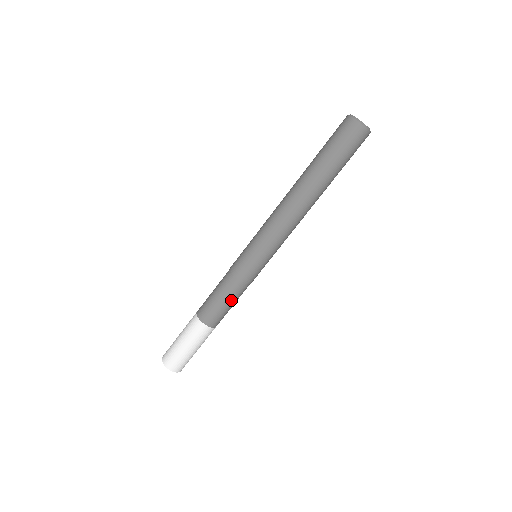
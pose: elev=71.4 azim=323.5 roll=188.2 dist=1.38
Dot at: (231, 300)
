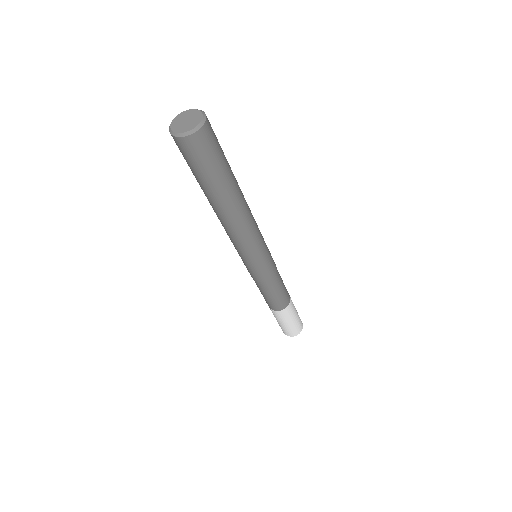
Dot at: (266, 293)
